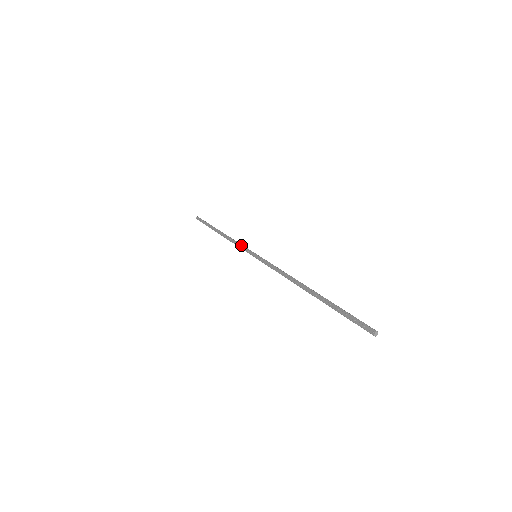
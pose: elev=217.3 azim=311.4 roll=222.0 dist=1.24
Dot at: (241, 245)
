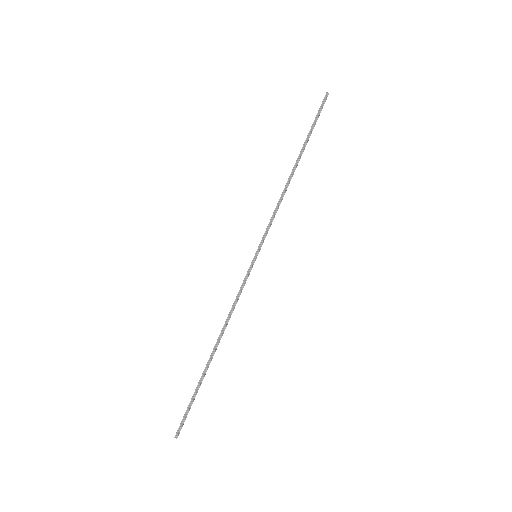
Dot at: occluded
